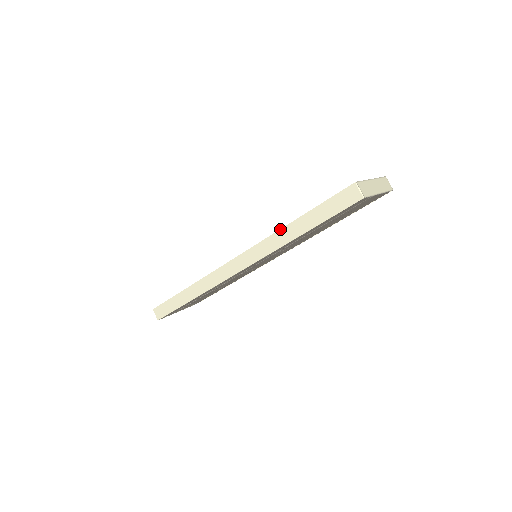
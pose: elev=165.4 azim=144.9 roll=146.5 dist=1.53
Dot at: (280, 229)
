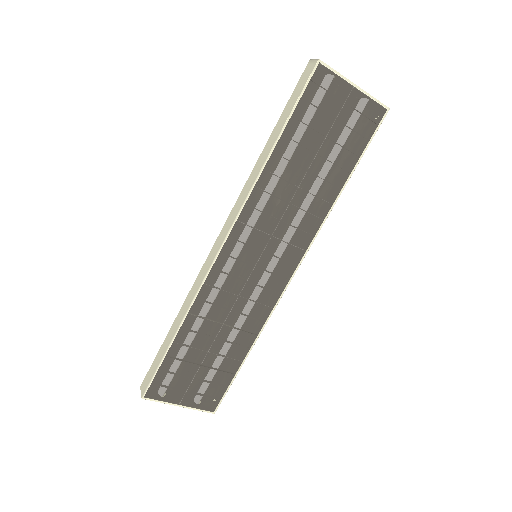
Dot at: (255, 164)
